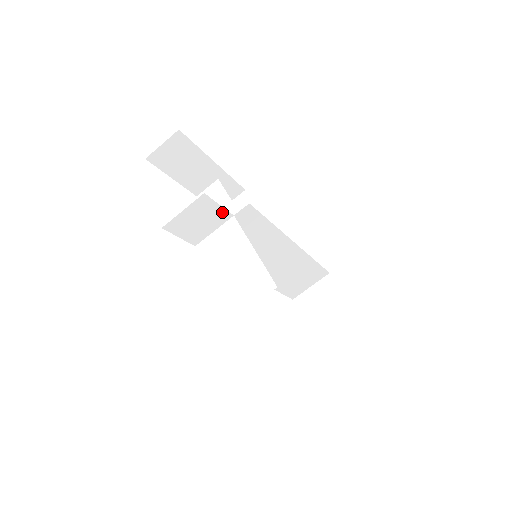
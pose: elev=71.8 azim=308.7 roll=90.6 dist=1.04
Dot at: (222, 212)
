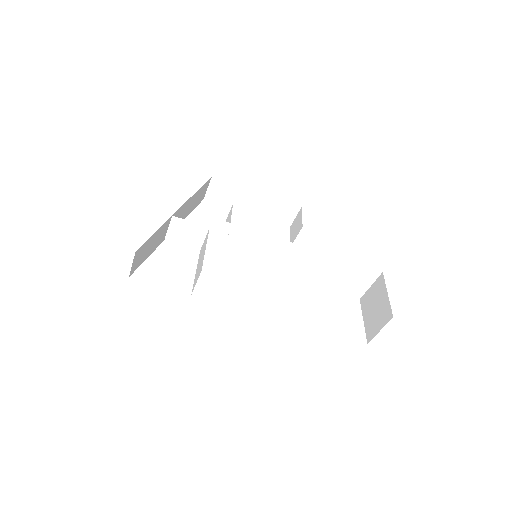
Dot at: (198, 226)
